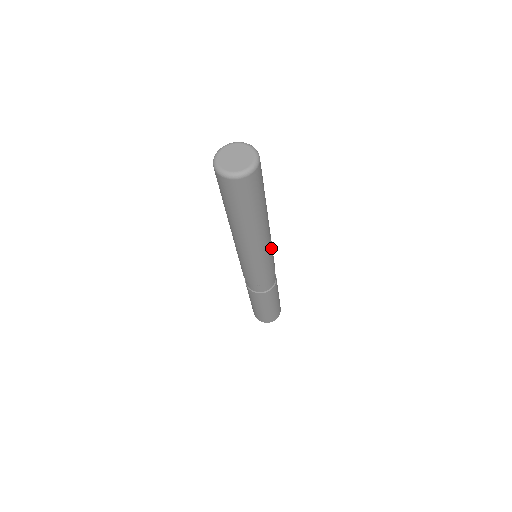
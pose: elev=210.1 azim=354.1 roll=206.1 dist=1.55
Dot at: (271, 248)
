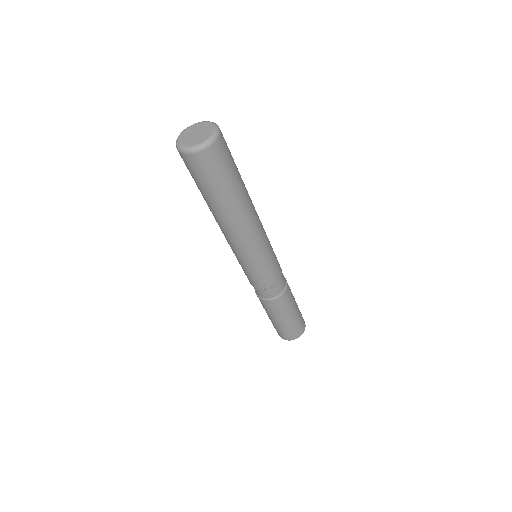
Dot at: (257, 254)
